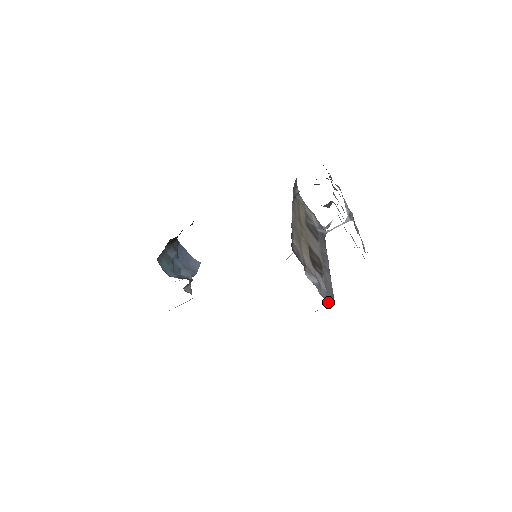
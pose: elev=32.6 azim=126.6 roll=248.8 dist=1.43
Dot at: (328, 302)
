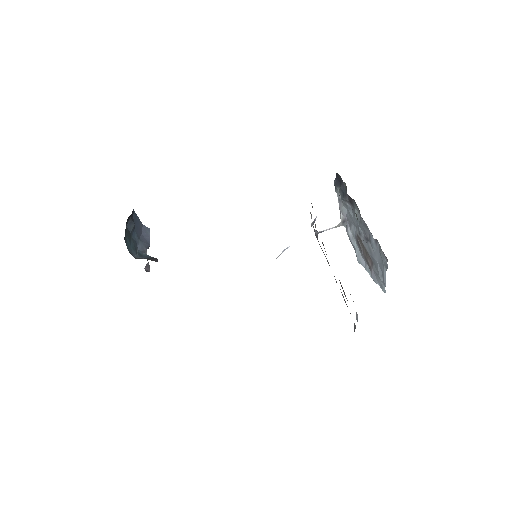
Dot at: (354, 329)
